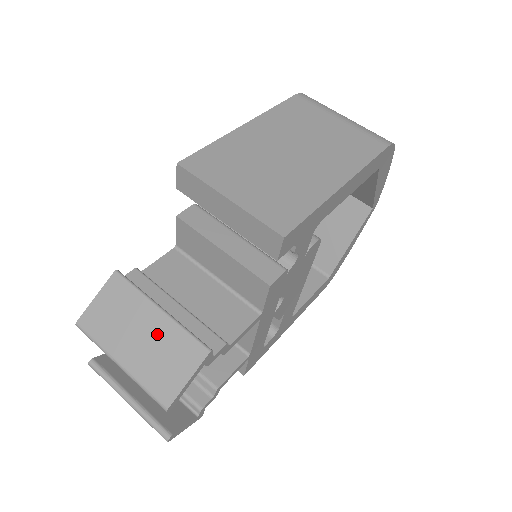
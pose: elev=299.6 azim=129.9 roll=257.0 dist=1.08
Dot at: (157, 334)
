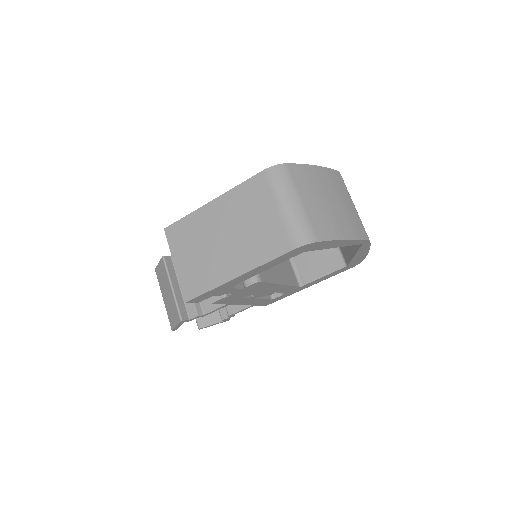
Dot at: (170, 298)
